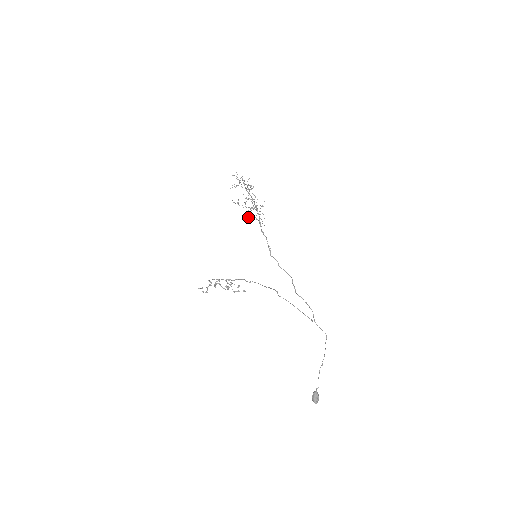
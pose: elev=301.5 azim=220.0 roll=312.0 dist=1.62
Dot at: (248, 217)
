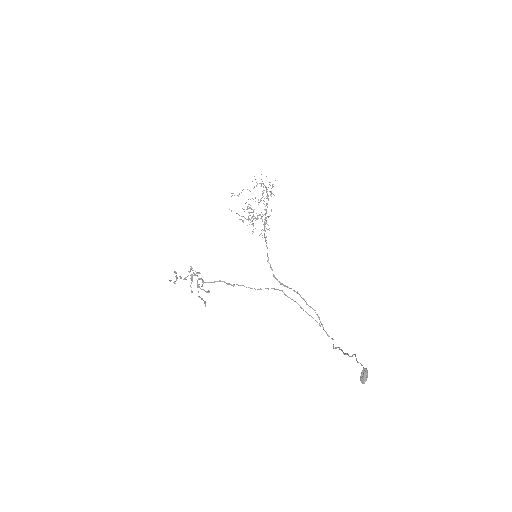
Dot at: (252, 221)
